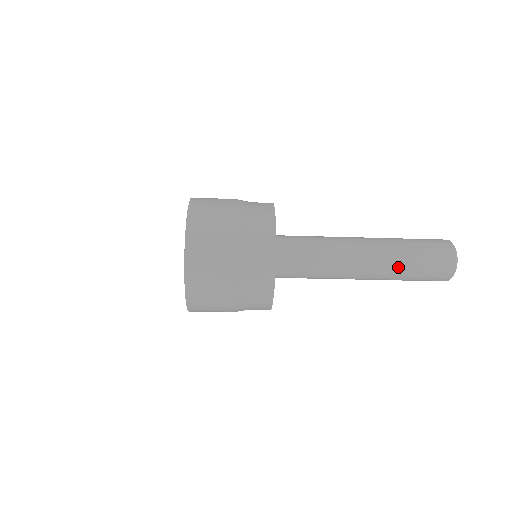
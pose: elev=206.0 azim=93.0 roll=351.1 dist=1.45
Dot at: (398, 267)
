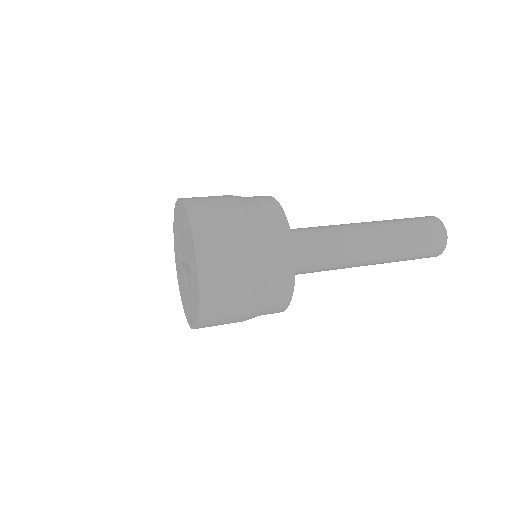
Dot at: occluded
